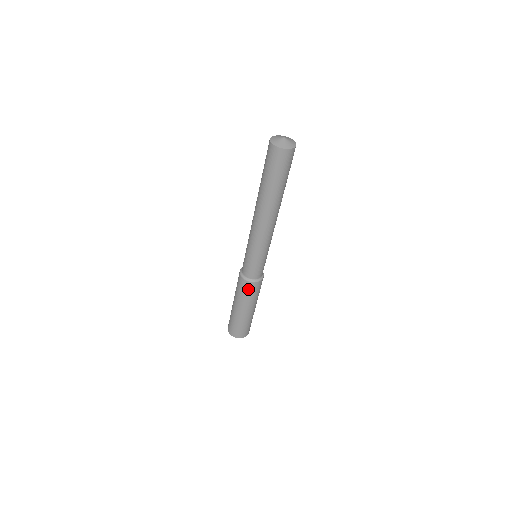
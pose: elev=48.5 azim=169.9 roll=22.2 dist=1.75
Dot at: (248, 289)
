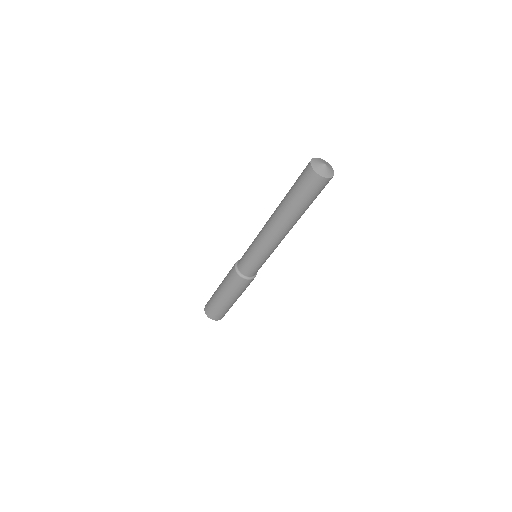
Dot at: (233, 278)
